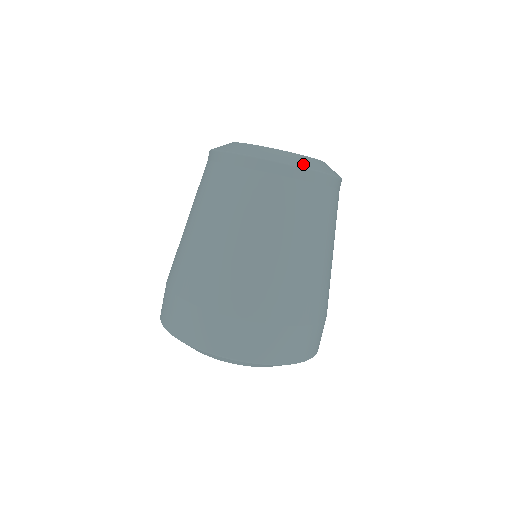
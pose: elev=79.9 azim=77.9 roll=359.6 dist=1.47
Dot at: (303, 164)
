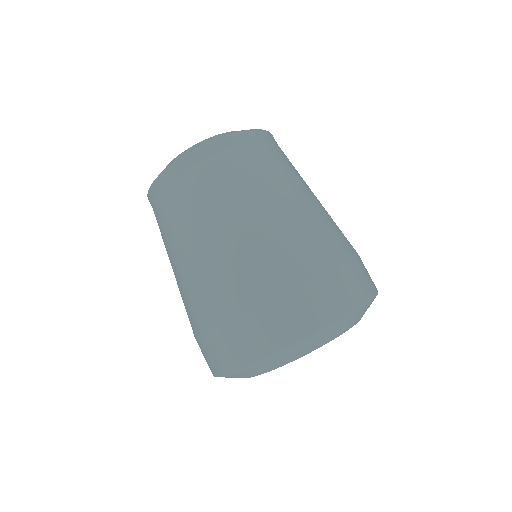
Dot at: (231, 133)
